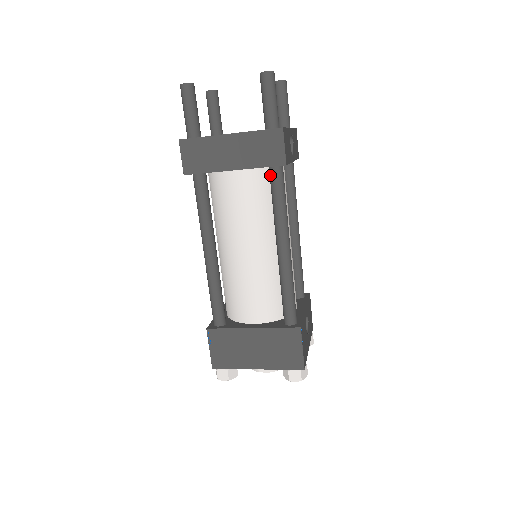
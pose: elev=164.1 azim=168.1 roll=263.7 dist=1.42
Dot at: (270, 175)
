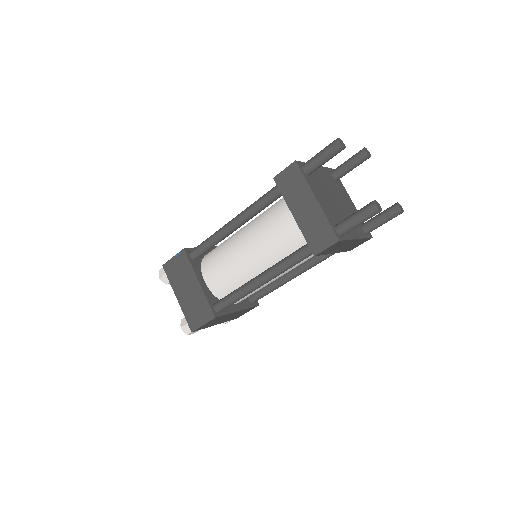
Dot at: occluded
